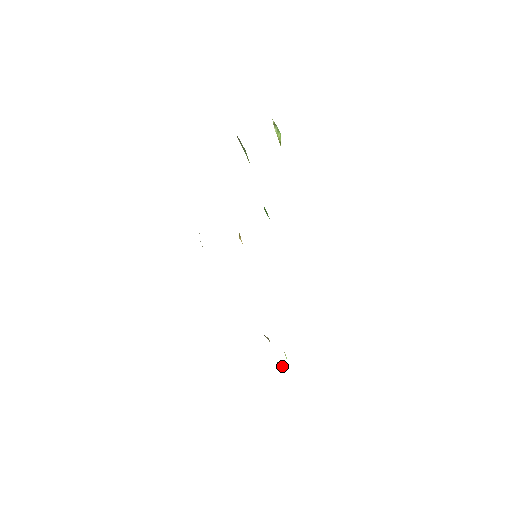
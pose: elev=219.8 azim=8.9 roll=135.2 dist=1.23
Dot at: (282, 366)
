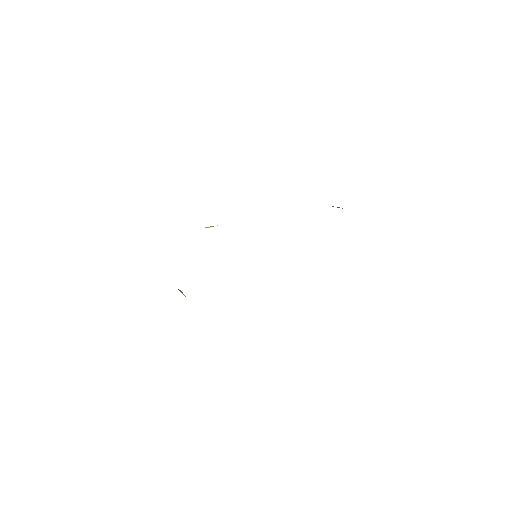
Dot at: (182, 292)
